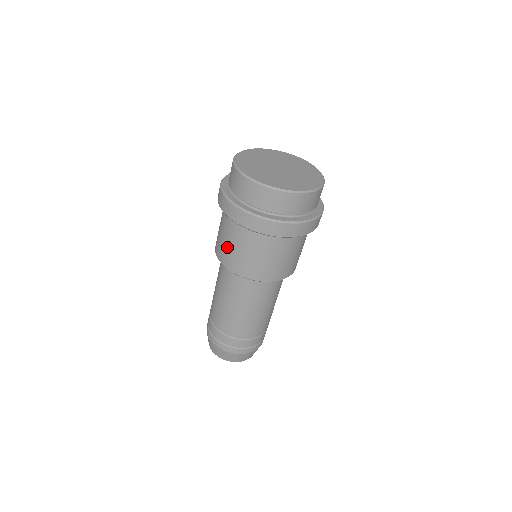
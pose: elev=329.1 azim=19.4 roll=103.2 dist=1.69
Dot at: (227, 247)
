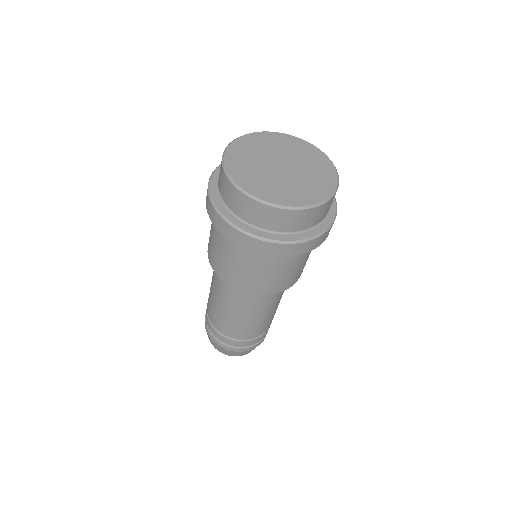
Dot at: (254, 277)
